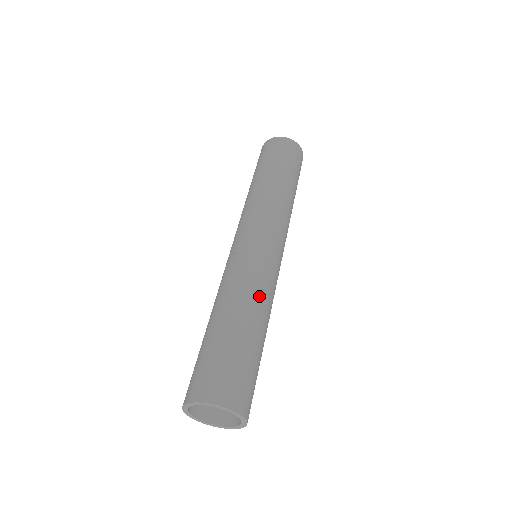
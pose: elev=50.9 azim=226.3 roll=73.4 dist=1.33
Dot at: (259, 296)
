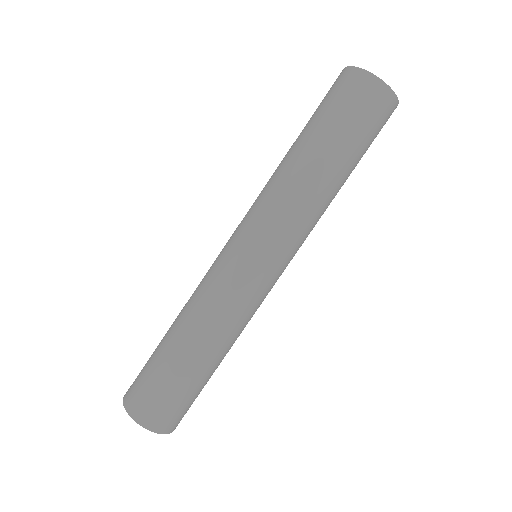
Dot at: (217, 325)
